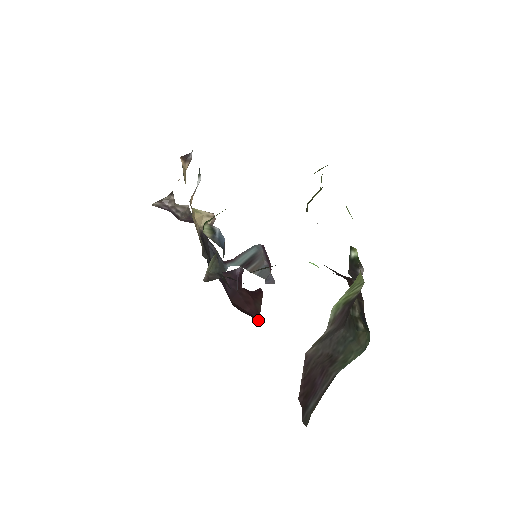
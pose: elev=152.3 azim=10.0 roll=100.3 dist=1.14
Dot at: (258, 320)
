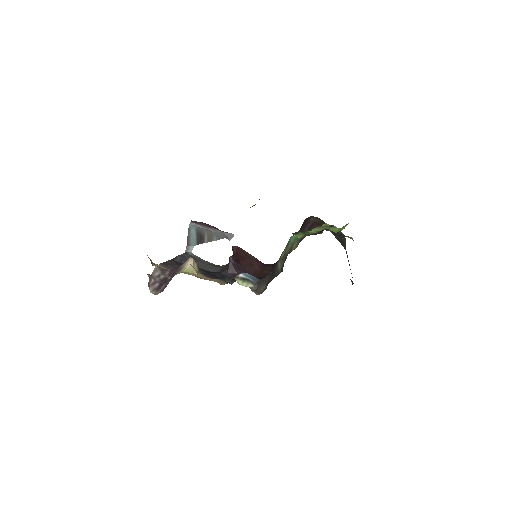
Dot at: (264, 264)
